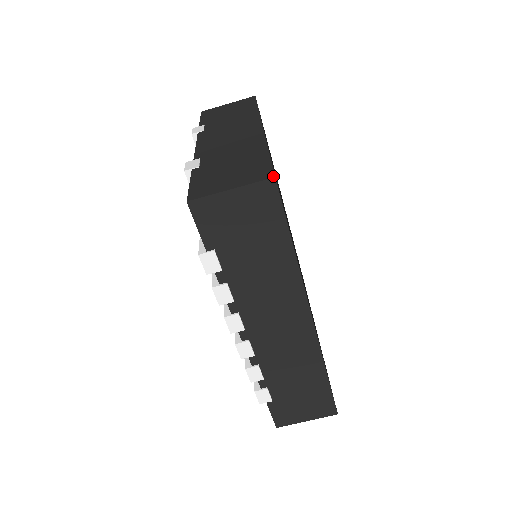
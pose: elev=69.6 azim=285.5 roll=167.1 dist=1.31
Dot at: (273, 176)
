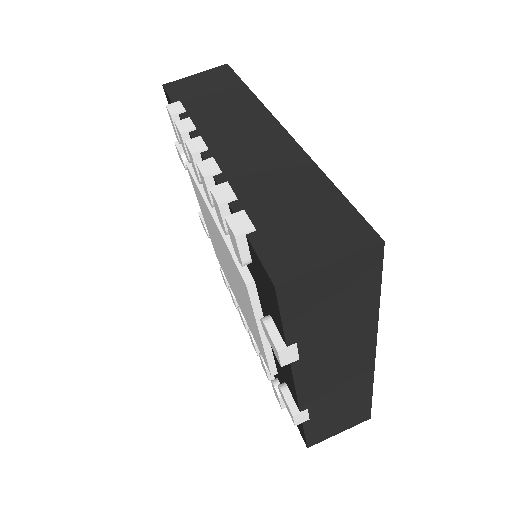
Dot at: (226, 66)
